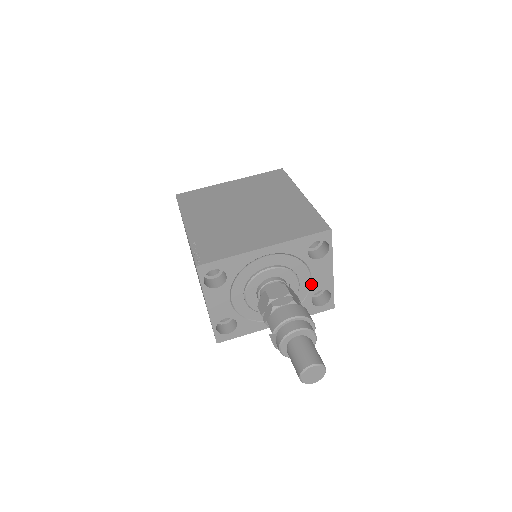
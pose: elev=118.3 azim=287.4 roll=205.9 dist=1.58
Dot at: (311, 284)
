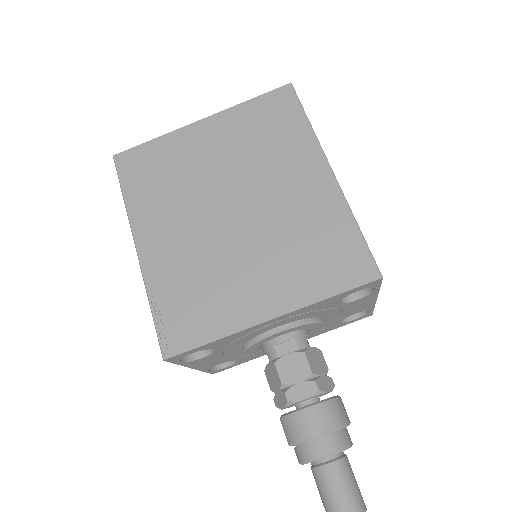
Dot at: (342, 315)
